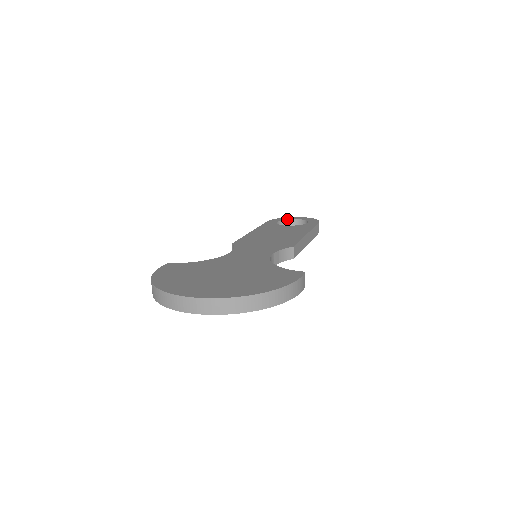
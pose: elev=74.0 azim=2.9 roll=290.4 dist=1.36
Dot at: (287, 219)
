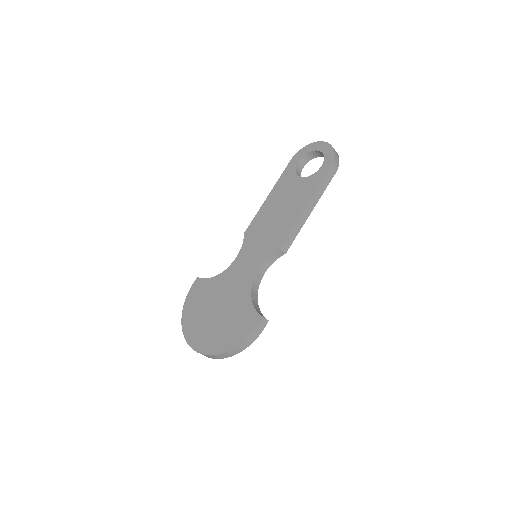
Dot at: (309, 151)
